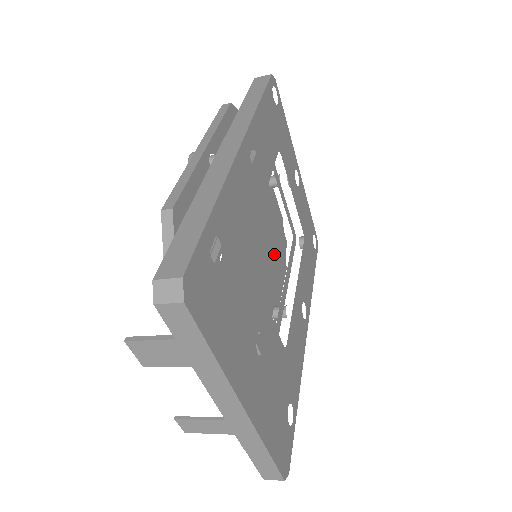
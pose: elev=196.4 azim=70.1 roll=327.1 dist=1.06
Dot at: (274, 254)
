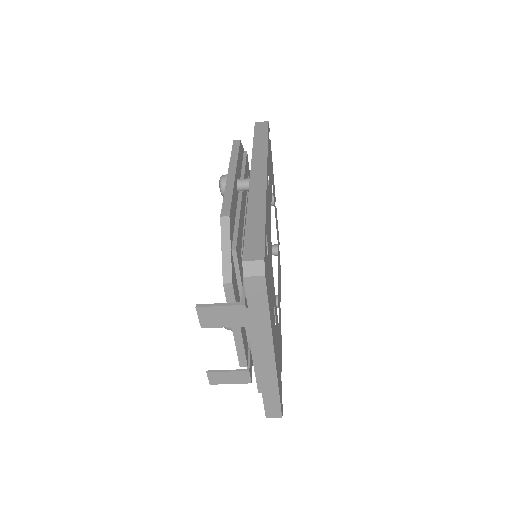
Dot at: occluded
